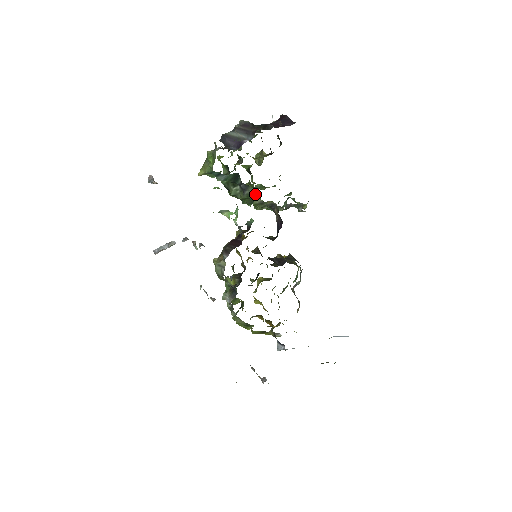
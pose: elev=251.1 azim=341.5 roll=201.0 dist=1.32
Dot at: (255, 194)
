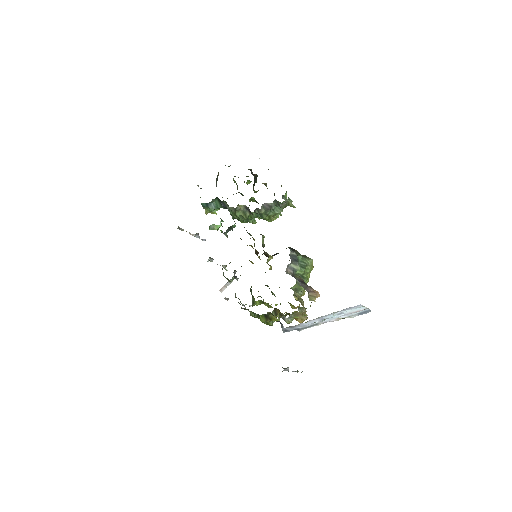
Dot at: (228, 205)
